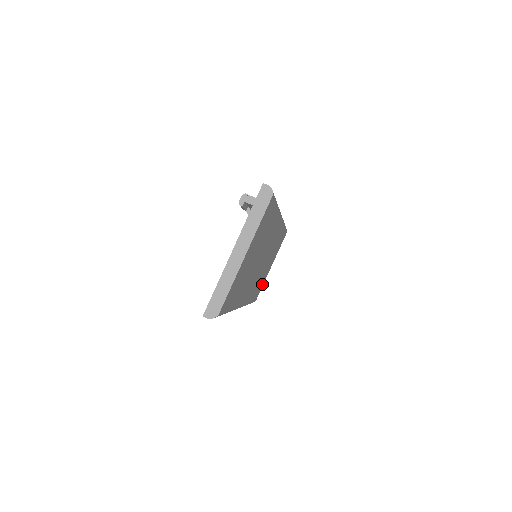
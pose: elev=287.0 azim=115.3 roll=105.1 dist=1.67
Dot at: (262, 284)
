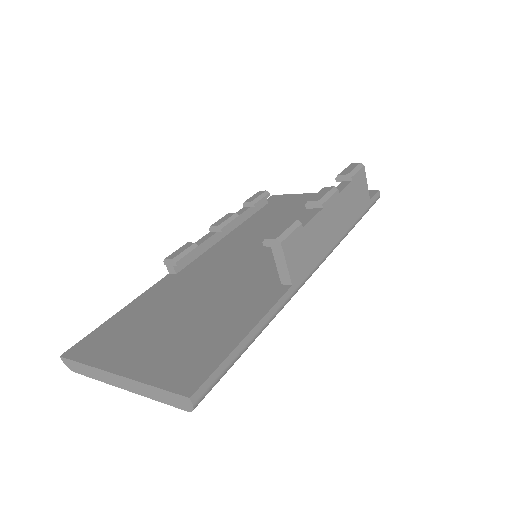
Dot at: occluded
